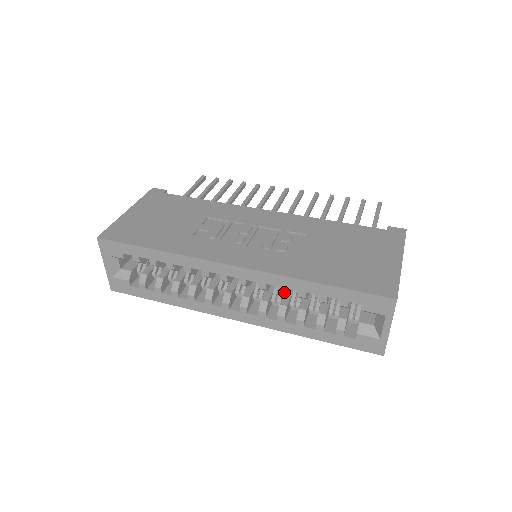
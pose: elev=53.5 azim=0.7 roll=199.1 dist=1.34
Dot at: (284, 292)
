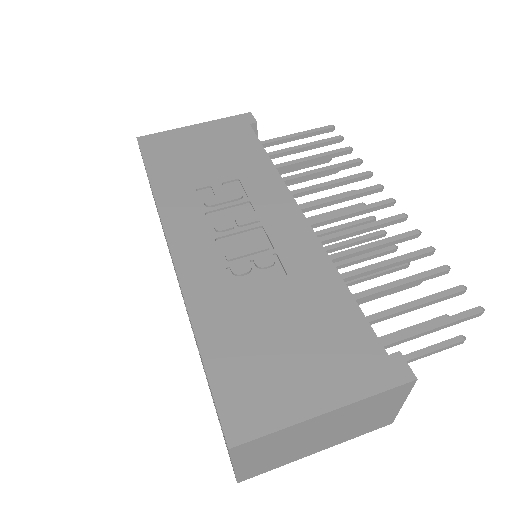
Dot at: occluded
